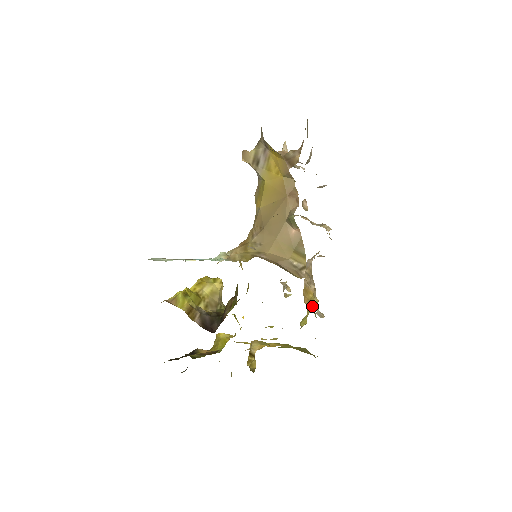
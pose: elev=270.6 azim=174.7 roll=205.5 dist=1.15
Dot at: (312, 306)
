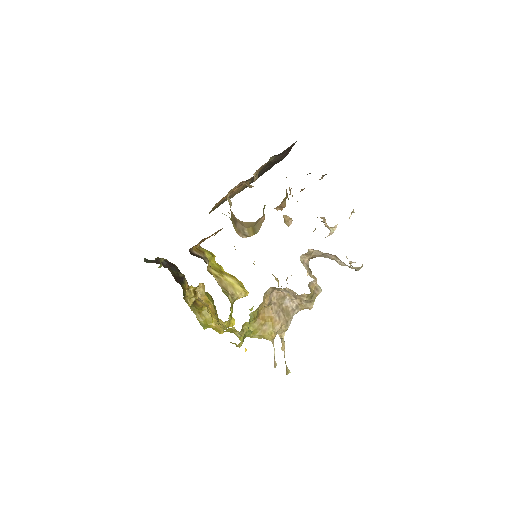
Dot at: (266, 332)
